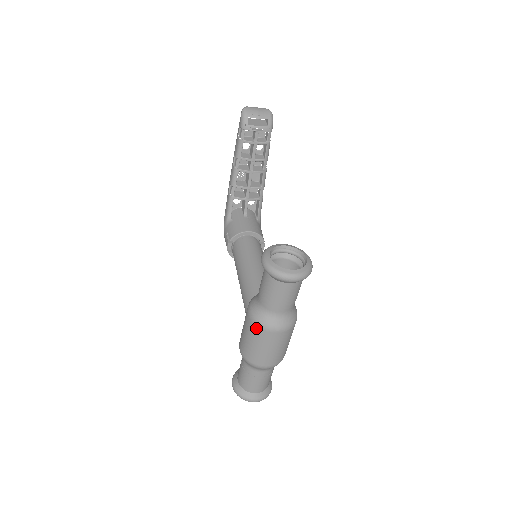
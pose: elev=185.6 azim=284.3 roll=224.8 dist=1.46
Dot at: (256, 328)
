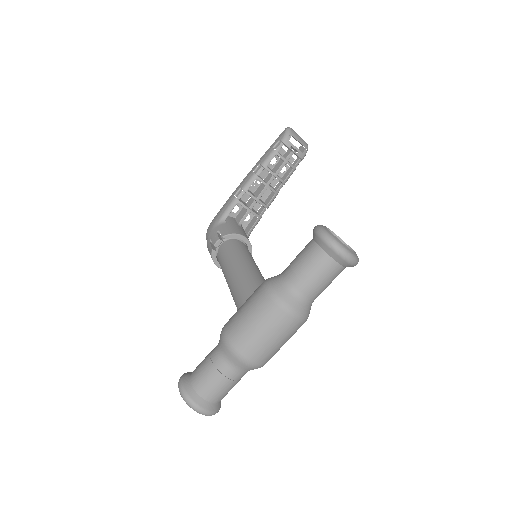
Dot at: (272, 305)
